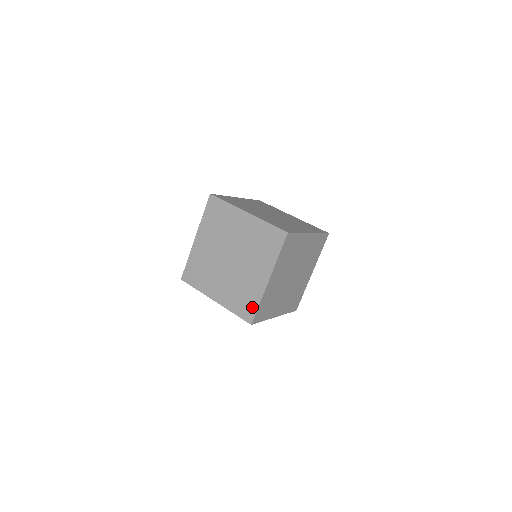
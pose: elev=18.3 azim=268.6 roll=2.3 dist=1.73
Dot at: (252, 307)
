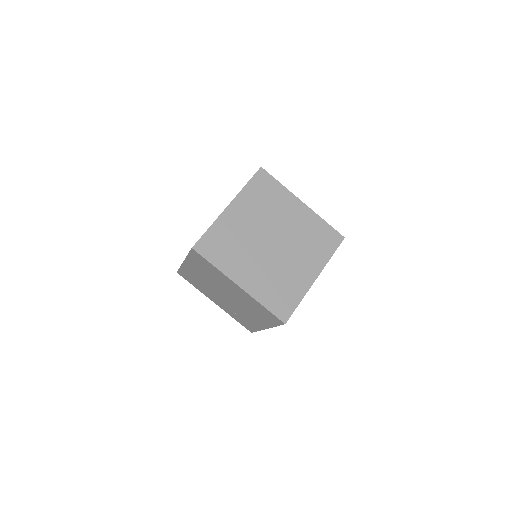
Dot at: (251, 328)
